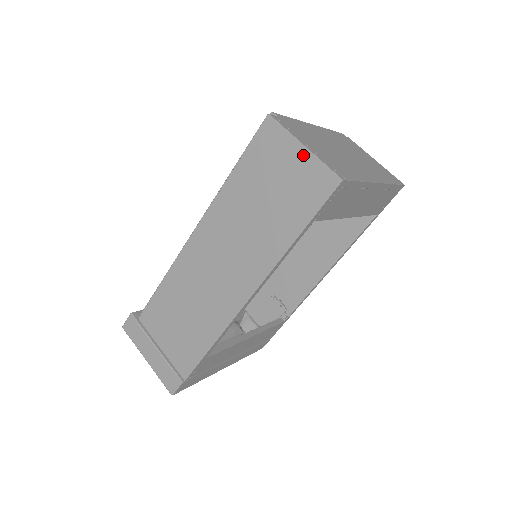
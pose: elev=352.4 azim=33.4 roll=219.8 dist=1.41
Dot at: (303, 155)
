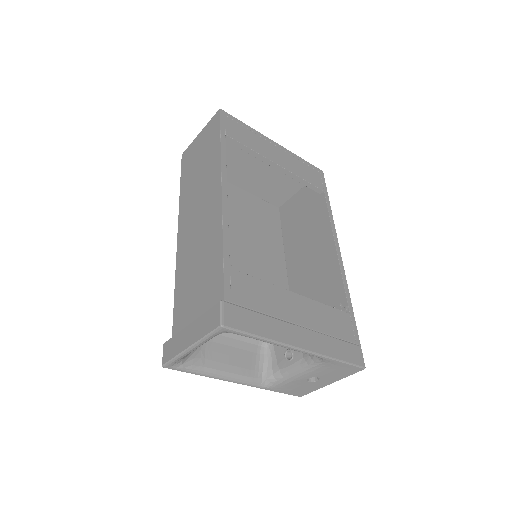
Dot at: (201, 134)
